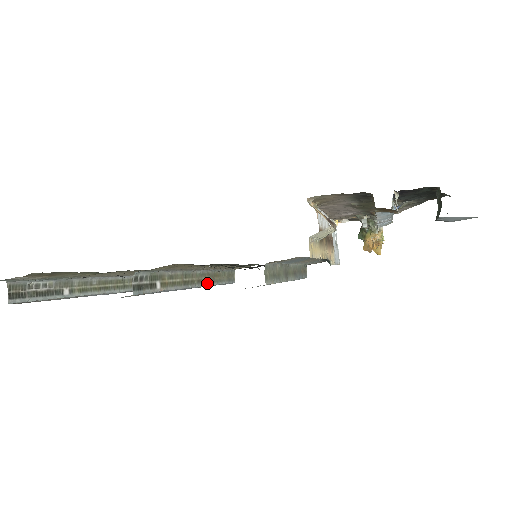
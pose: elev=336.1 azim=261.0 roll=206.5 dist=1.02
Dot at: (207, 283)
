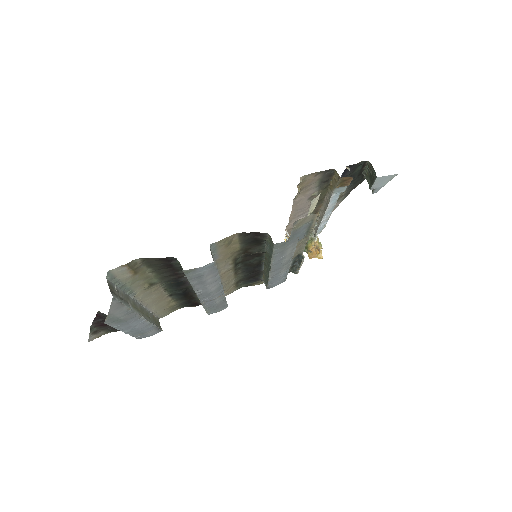
Dot at: occluded
